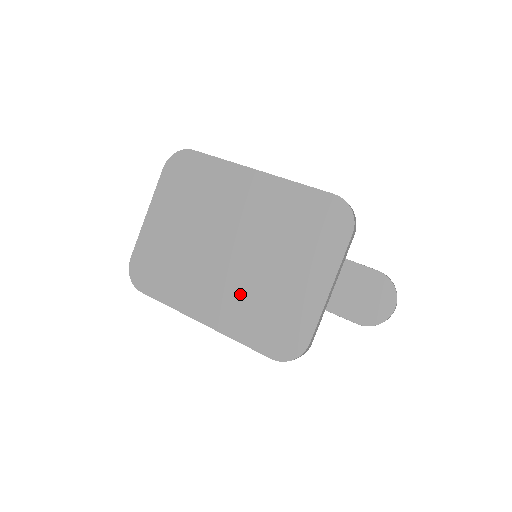
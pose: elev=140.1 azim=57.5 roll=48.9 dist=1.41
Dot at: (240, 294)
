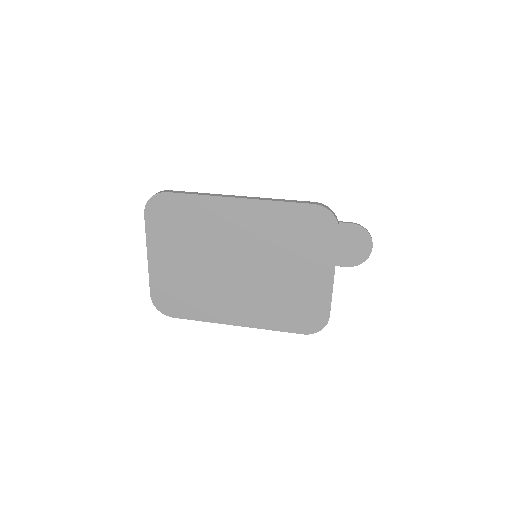
Dot at: (261, 298)
